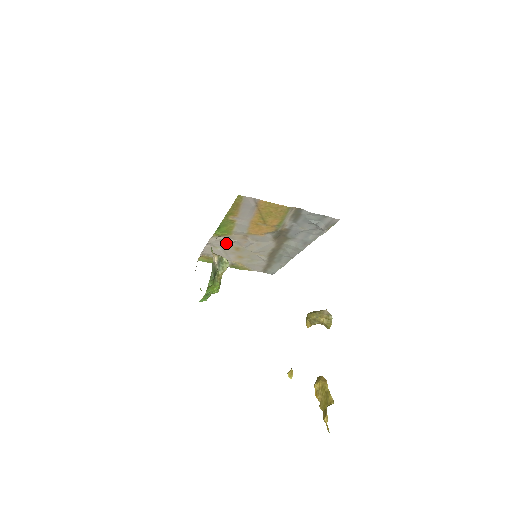
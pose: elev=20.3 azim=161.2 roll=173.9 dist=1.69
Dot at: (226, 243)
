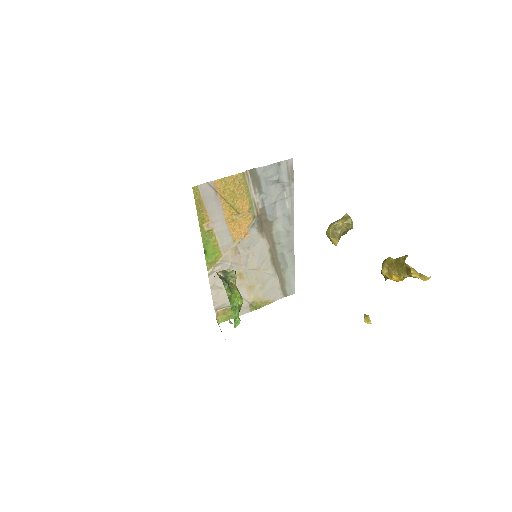
Dot at: occluded
